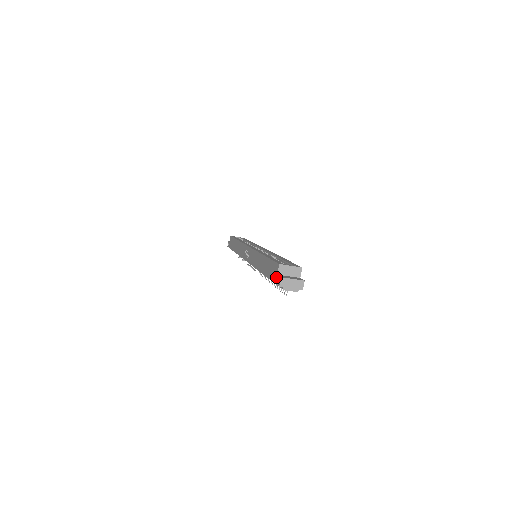
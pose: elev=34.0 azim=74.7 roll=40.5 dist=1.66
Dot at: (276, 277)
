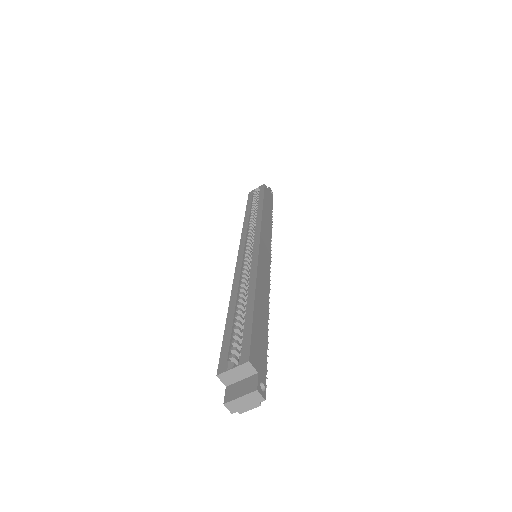
Dot at: (228, 389)
